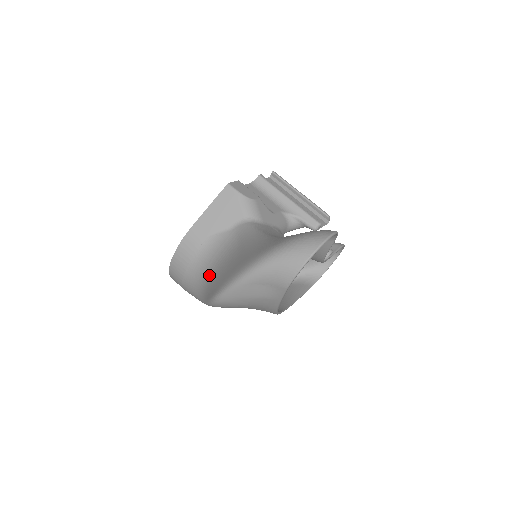
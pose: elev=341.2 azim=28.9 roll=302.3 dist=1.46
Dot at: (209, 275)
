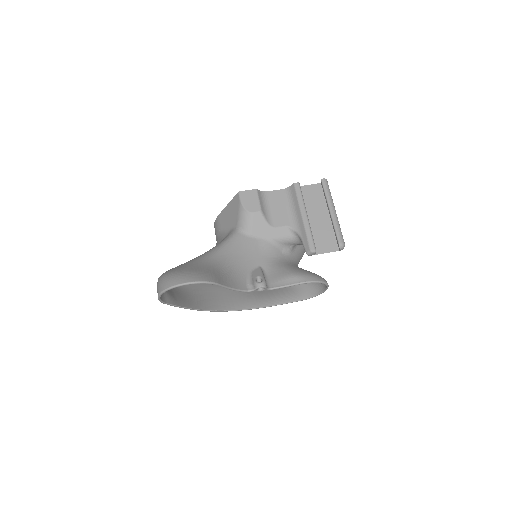
Dot at: occluded
